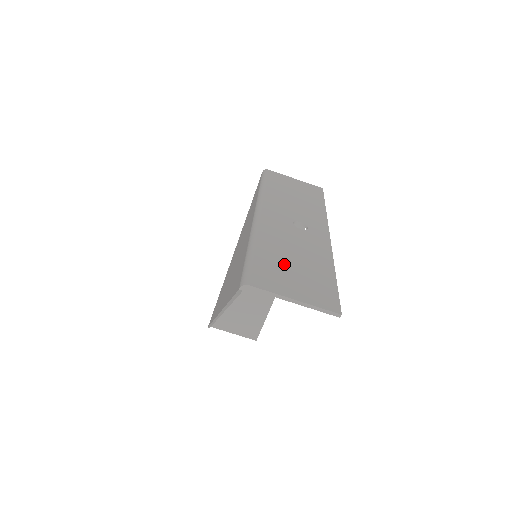
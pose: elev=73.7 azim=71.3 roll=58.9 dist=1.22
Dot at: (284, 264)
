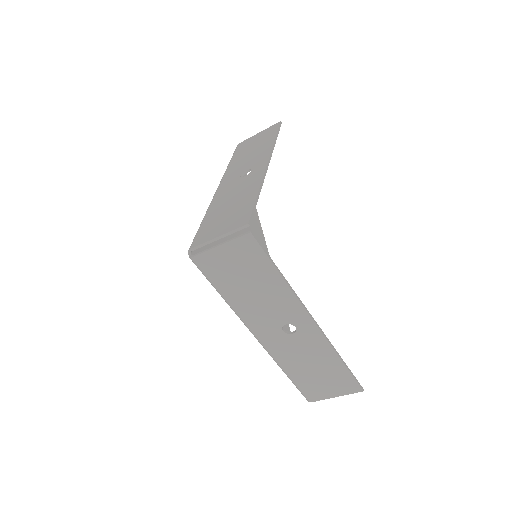
Dot at: (312, 377)
